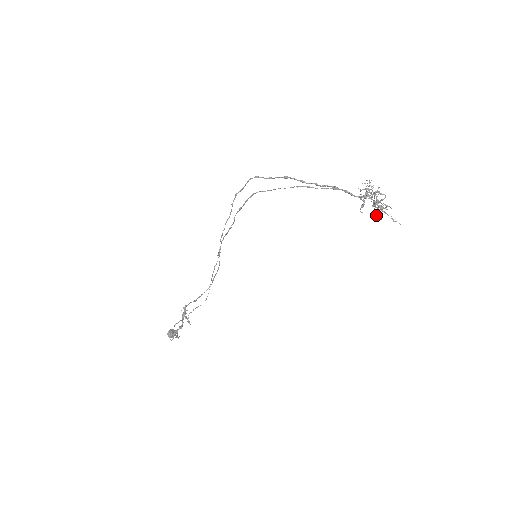
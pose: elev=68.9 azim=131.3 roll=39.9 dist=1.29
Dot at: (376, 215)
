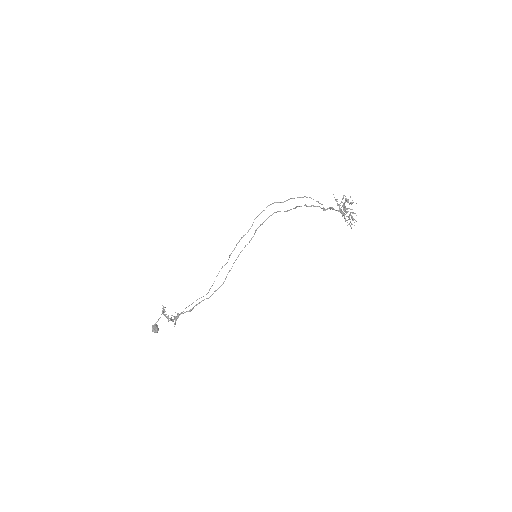
Dot at: occluded
